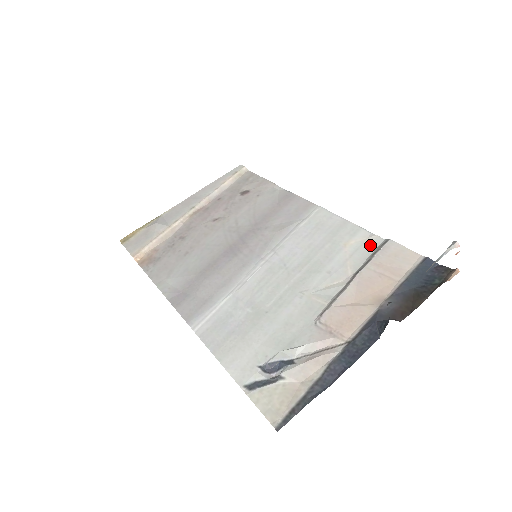
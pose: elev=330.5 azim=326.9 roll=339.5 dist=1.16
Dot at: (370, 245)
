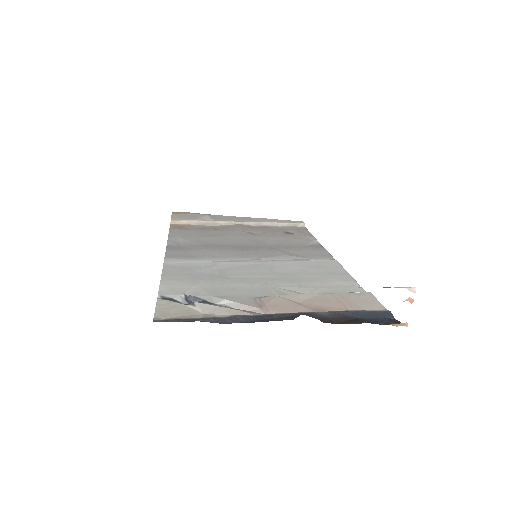
Dot at: (351, 290)
